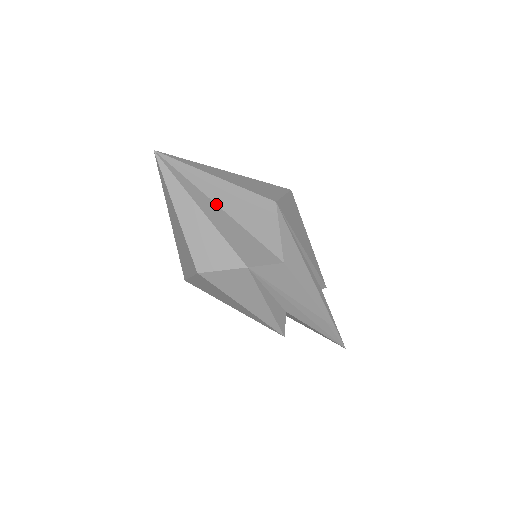
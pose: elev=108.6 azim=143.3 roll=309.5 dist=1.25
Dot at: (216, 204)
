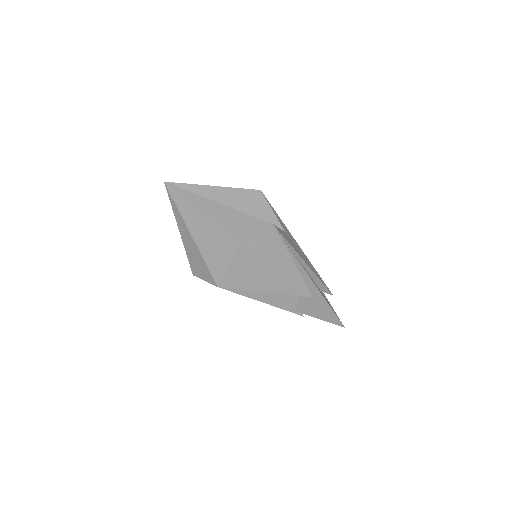
Dot at: occluded
